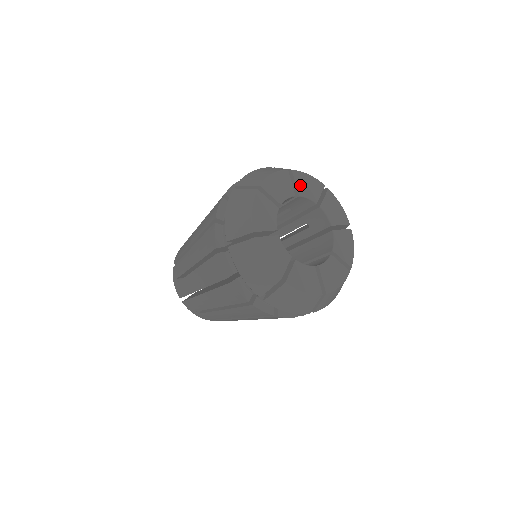
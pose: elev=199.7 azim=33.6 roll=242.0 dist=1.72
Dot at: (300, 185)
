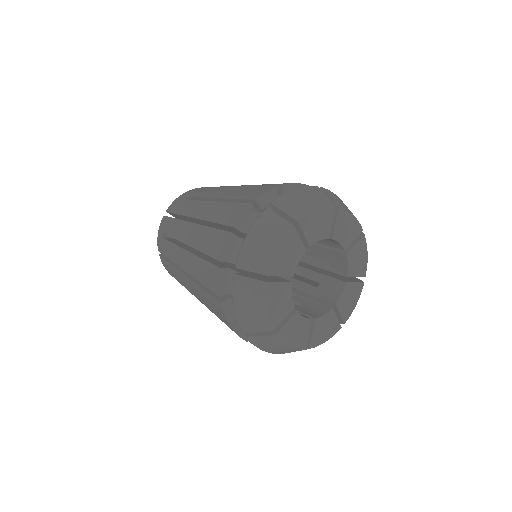
Dot at: (309, 233)
